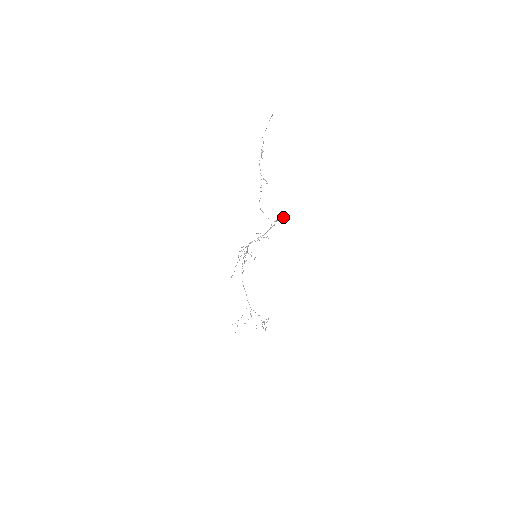
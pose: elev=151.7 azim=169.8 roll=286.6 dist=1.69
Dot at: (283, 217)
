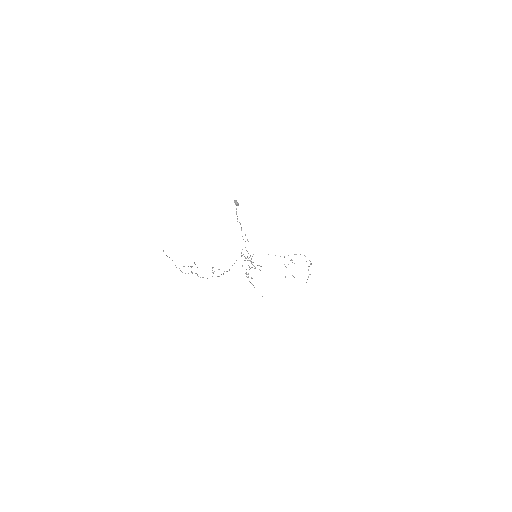
Dot at: (235, 200)
